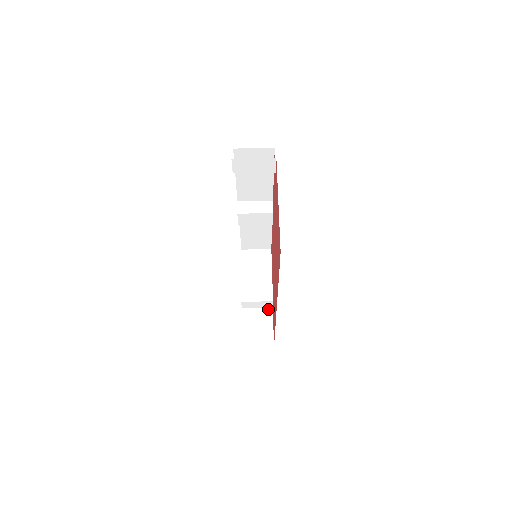
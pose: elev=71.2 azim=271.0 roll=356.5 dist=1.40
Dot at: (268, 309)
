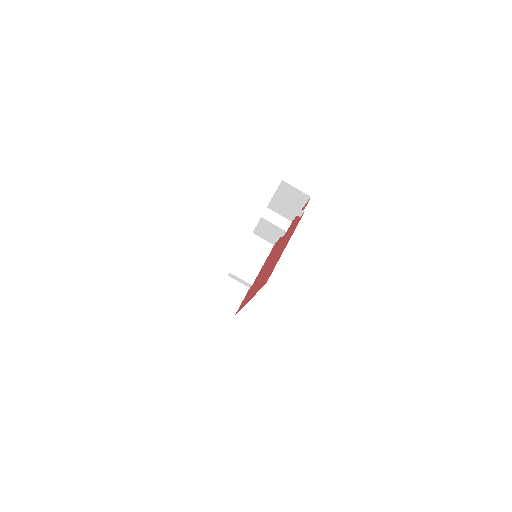
Dot at: (246, 287)
